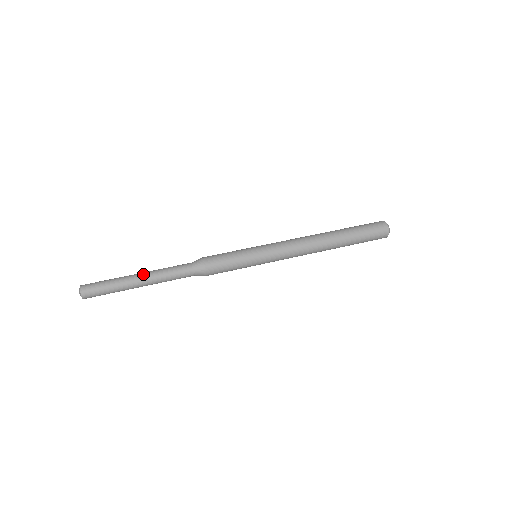
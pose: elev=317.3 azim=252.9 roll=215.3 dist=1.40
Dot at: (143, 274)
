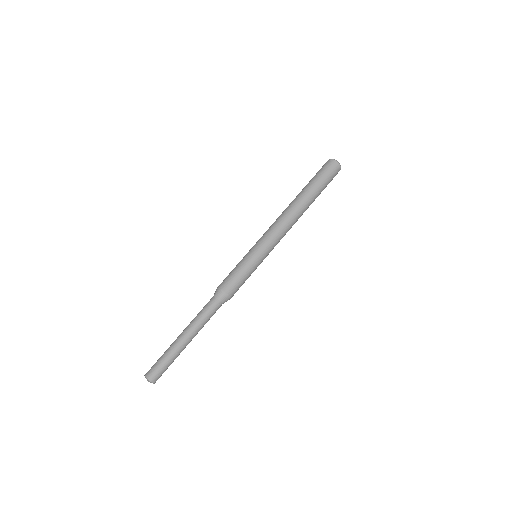
Dot at: (189, 337)
